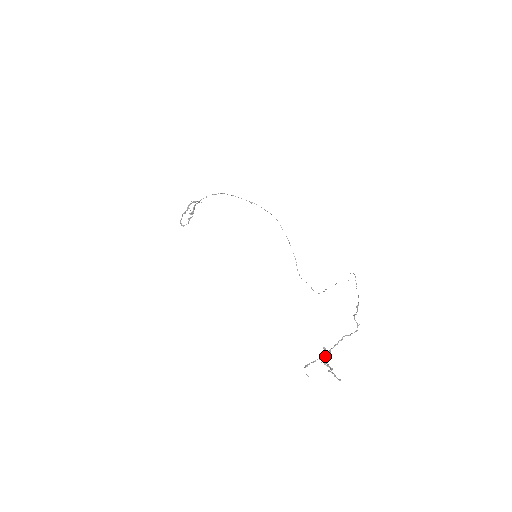
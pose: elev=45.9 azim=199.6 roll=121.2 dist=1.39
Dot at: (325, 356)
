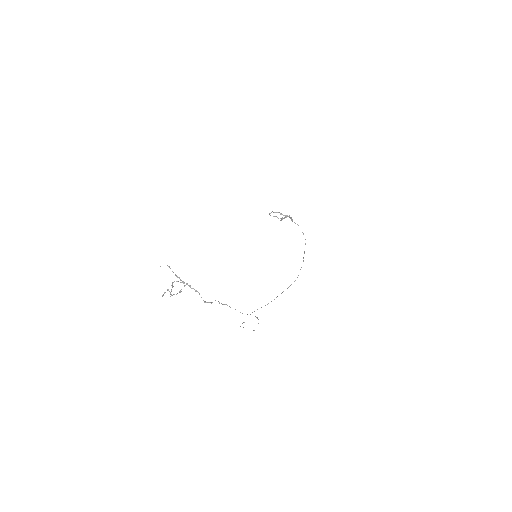
Dot at: occluded
